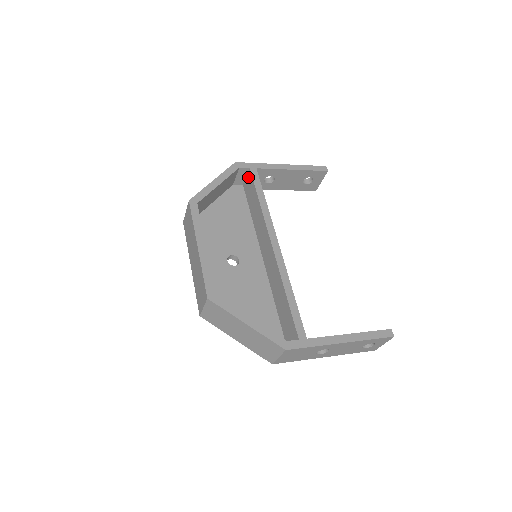
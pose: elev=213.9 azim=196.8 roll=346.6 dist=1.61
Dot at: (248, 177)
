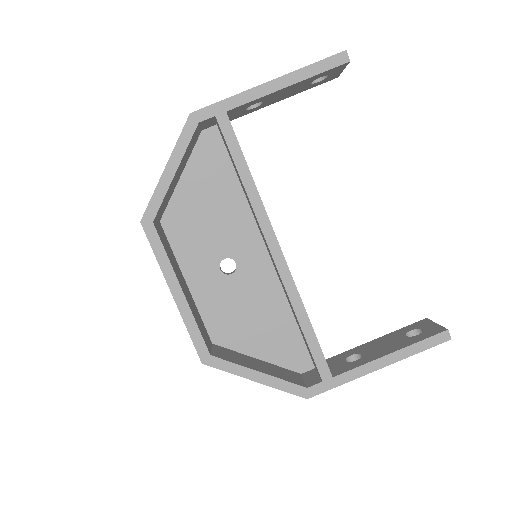
Dot at: (218, 126)
